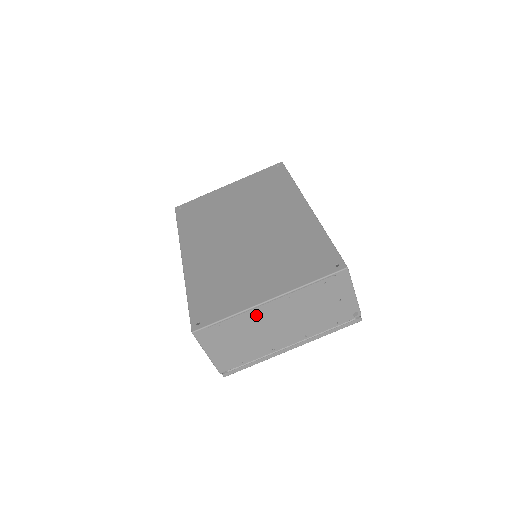
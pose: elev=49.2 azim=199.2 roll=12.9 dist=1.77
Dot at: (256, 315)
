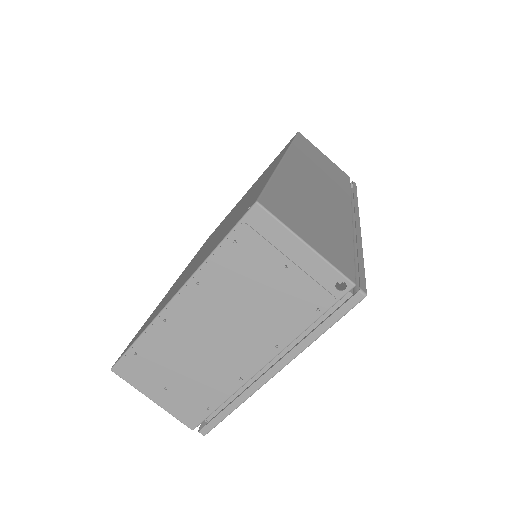
Dot at: (172, 325)
